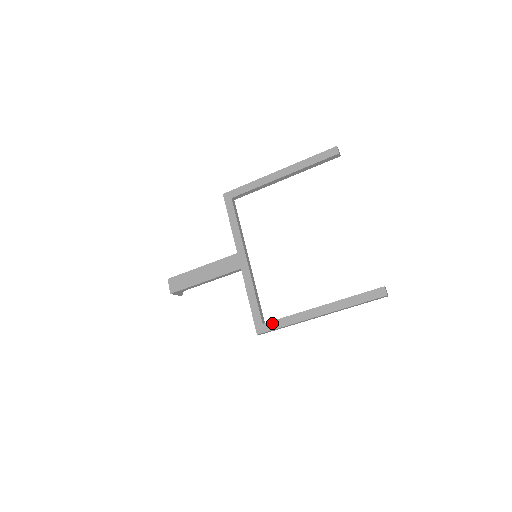
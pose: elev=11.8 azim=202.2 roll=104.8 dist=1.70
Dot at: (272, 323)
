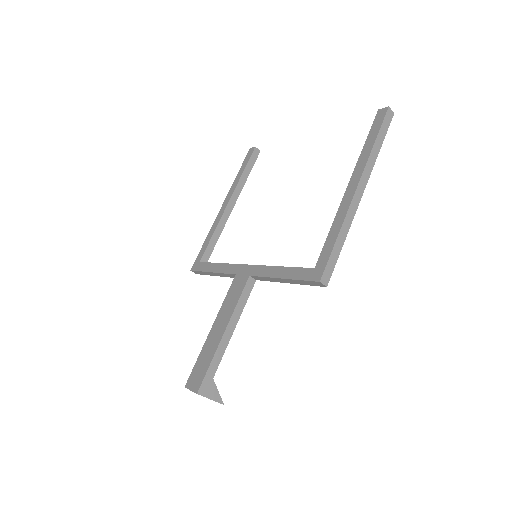
Dot at: (322, 254)
